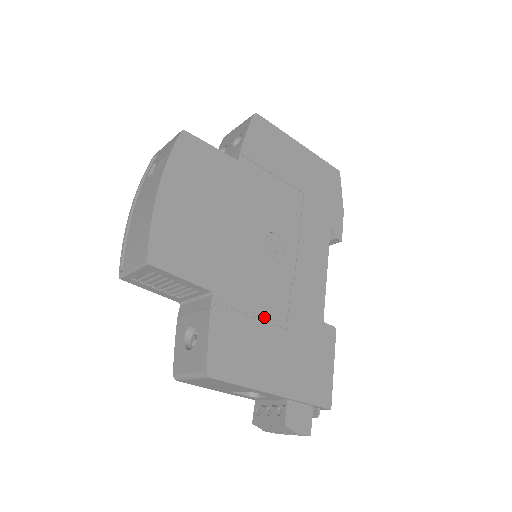
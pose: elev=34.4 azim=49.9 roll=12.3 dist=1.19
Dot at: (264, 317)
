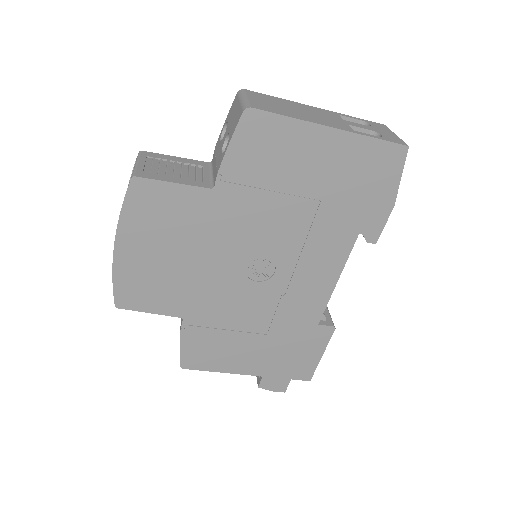
Dot at: (240, 329)
